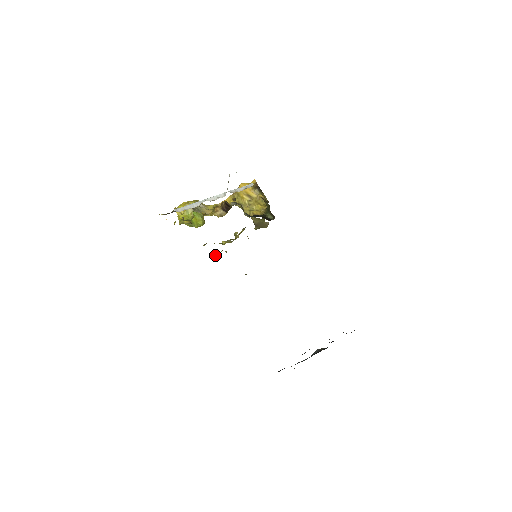
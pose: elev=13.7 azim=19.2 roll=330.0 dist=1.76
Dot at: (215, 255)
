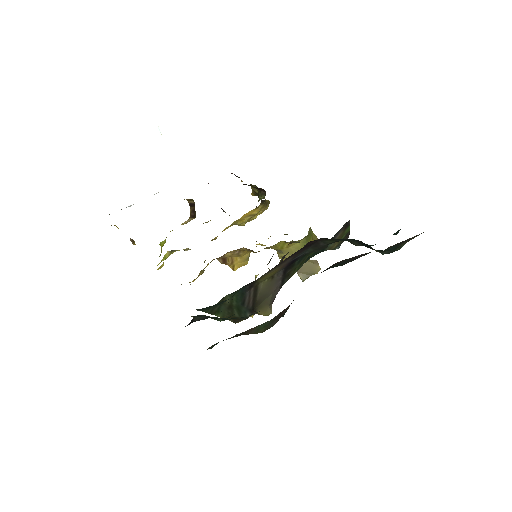
Dot at: occluded
